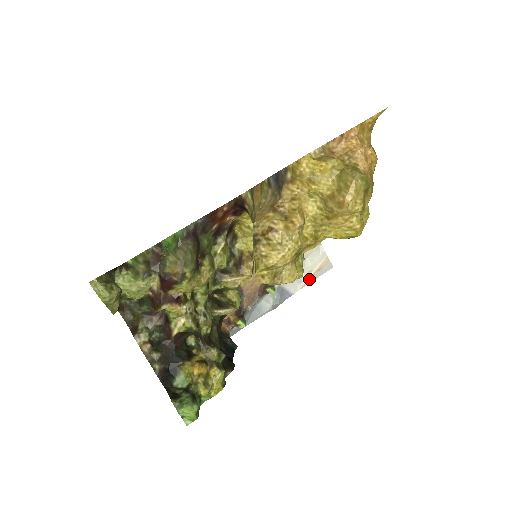
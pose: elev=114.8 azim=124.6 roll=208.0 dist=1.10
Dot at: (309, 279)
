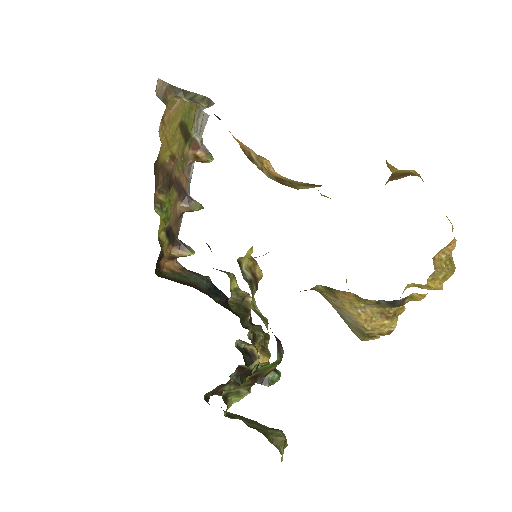
Dot at: occluded
